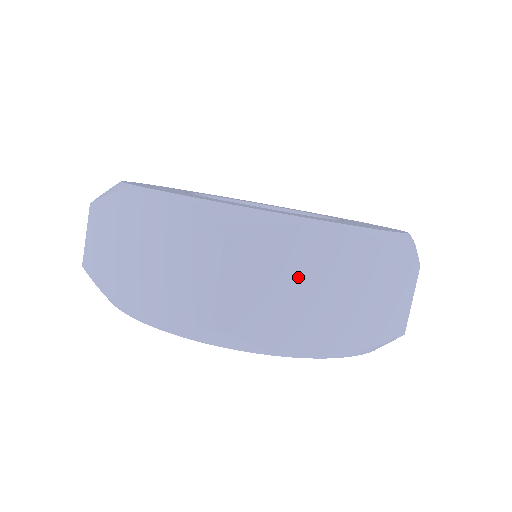
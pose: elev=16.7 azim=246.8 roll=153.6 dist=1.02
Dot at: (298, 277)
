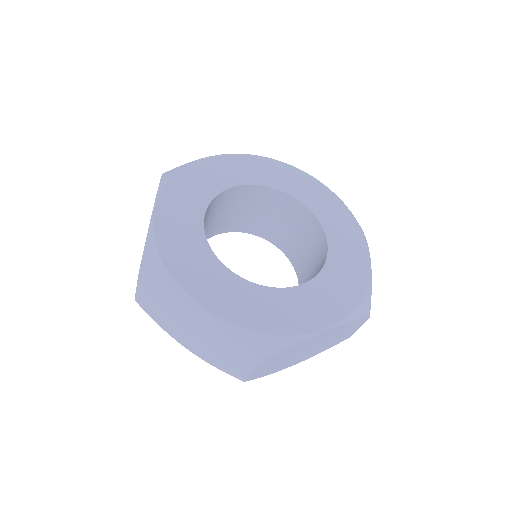
Dot at: (296, 352)
